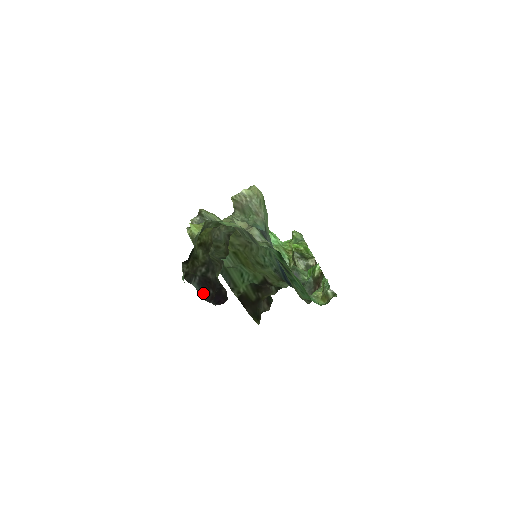
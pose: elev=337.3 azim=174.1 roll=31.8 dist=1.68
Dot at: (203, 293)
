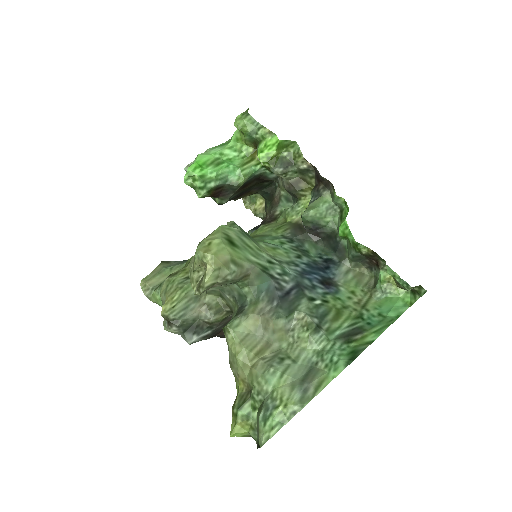
Dot at: occluded
